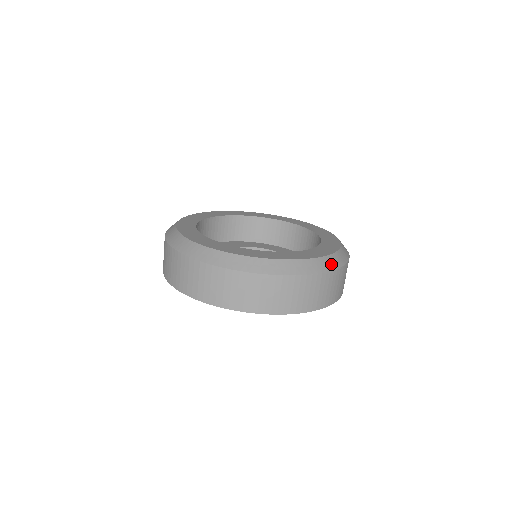
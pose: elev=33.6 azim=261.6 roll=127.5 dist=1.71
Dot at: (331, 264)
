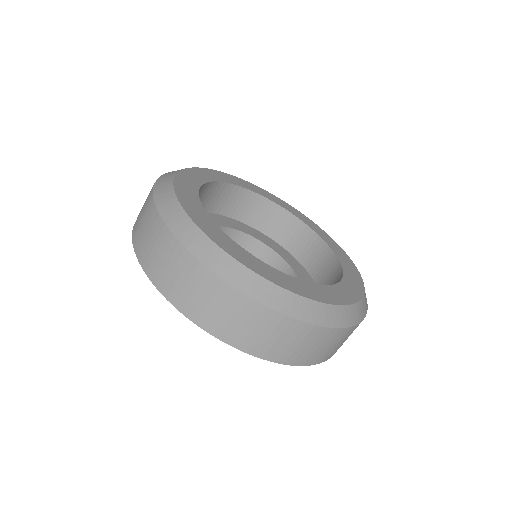
Dot at: (347, 318)
